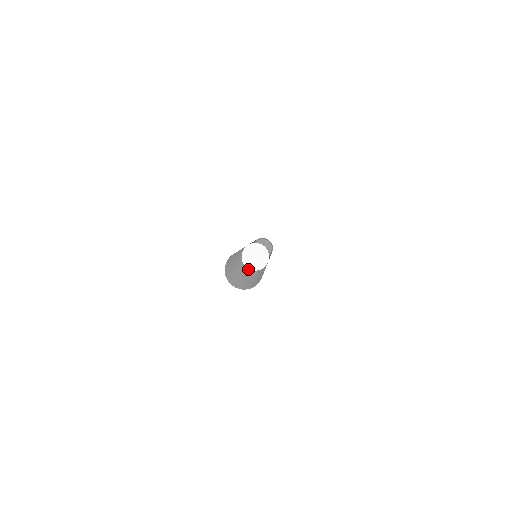
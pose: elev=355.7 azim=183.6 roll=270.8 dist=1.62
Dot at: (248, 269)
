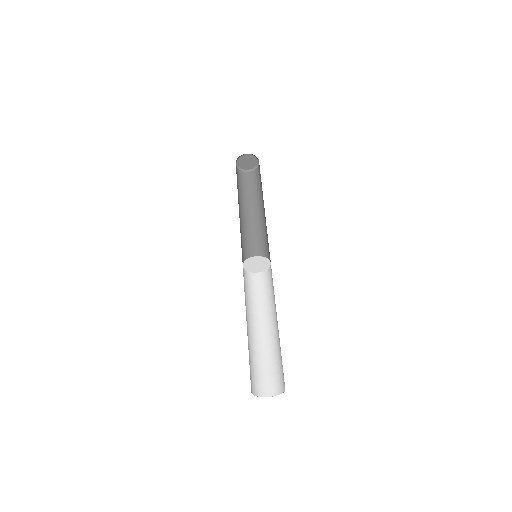
Dot at: (247, 275)
